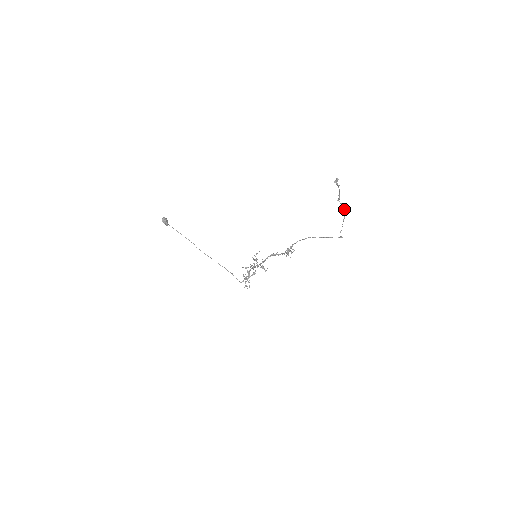
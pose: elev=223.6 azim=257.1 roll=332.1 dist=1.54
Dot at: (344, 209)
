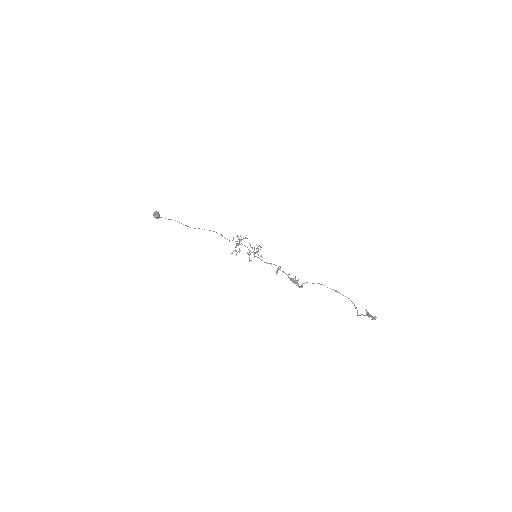
Dot at: (370, 314)
